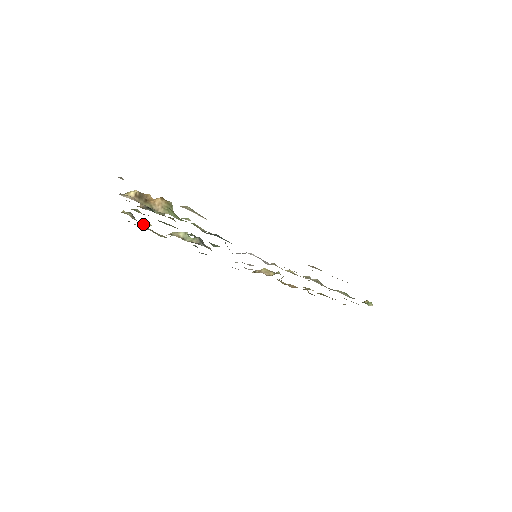
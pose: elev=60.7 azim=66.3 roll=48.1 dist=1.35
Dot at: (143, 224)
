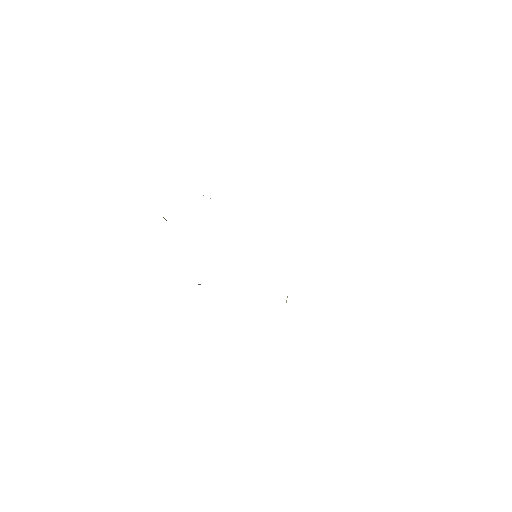
Dot at: occluded
